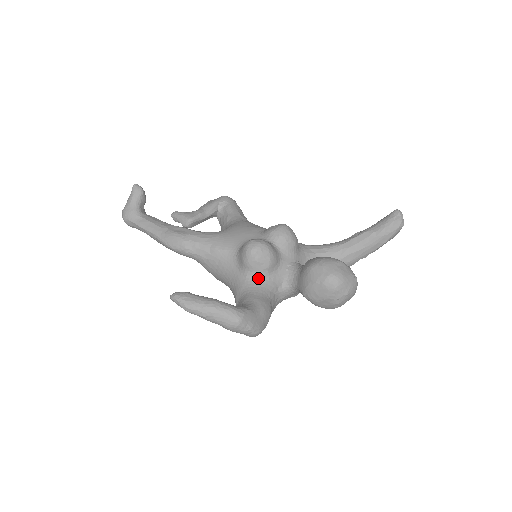
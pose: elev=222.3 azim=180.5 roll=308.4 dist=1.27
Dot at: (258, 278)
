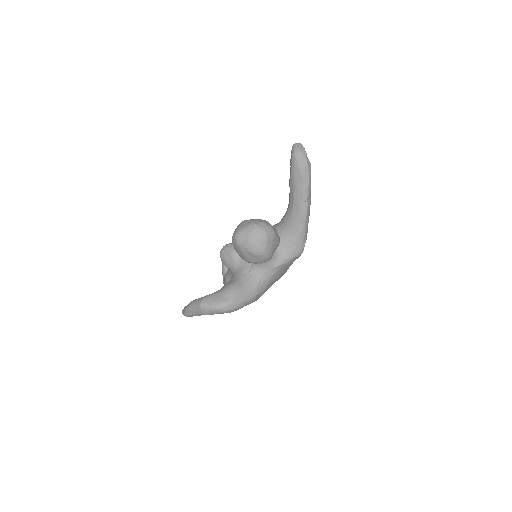
Dot at: (234, 270)
